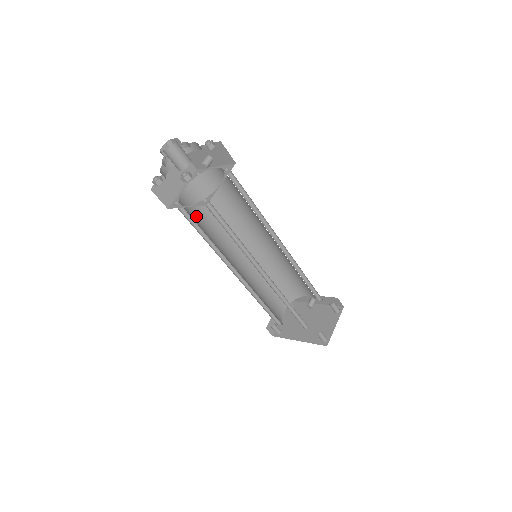
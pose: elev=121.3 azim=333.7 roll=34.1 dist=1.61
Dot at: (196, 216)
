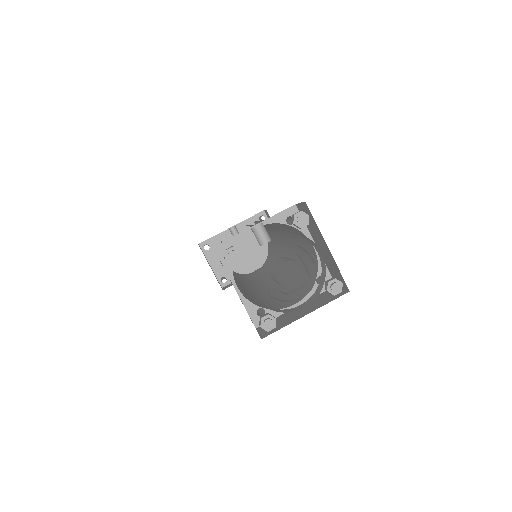
Dot at: (245, 294)
